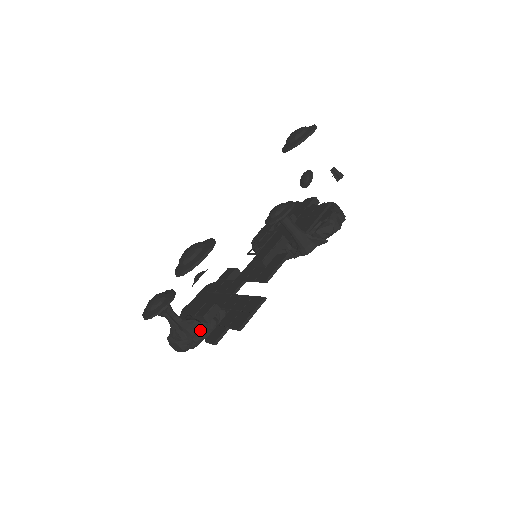
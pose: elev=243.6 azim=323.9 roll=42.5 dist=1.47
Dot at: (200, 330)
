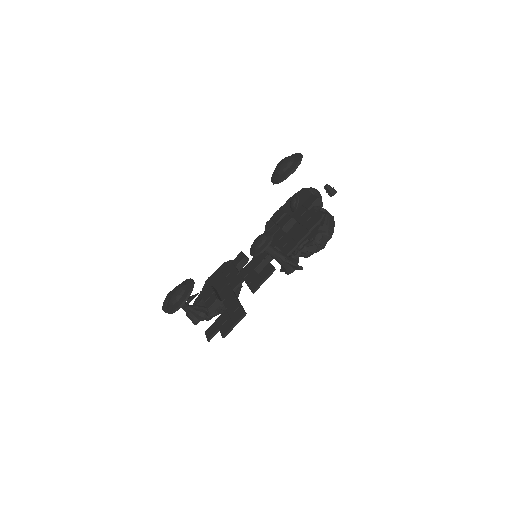
Dot at: occluded
